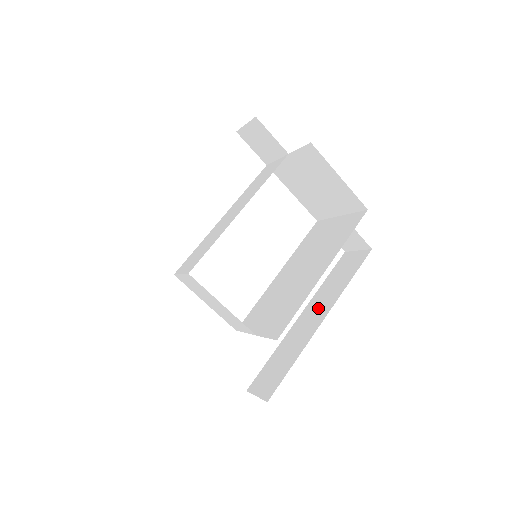
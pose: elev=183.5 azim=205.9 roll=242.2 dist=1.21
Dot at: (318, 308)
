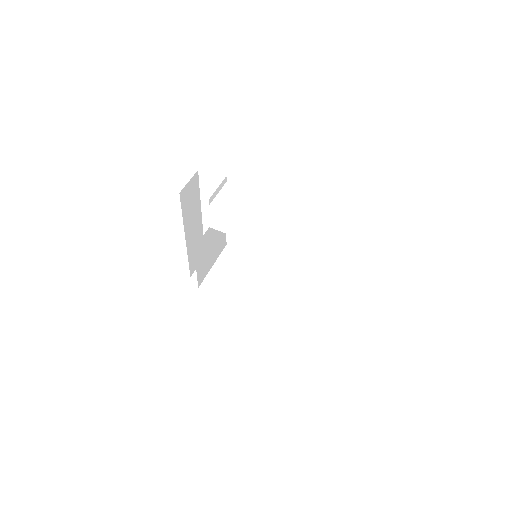
Dot at: occluded
